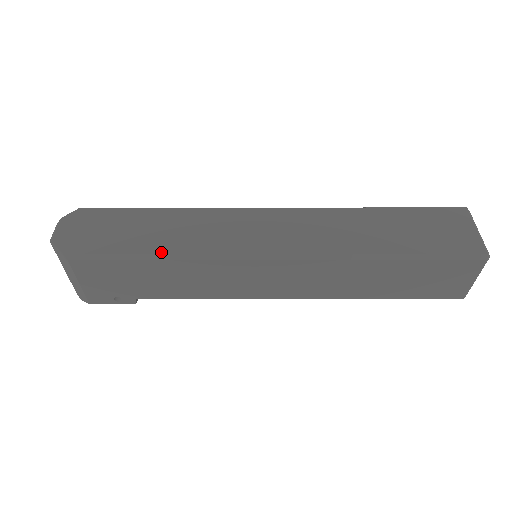
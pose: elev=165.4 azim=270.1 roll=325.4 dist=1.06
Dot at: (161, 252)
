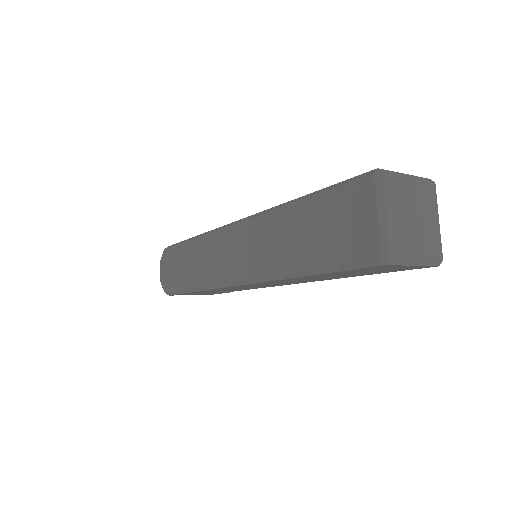
Dot at: (192, 287)
